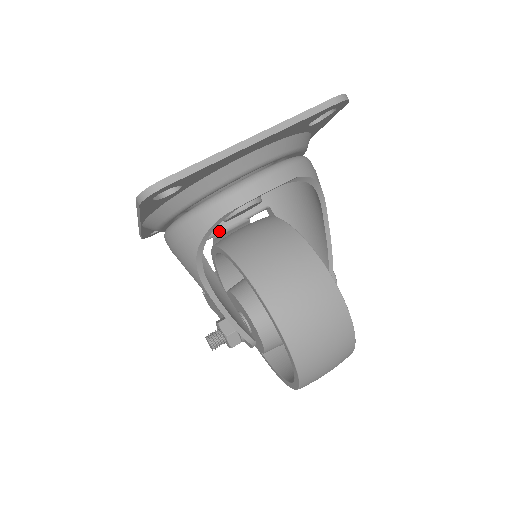
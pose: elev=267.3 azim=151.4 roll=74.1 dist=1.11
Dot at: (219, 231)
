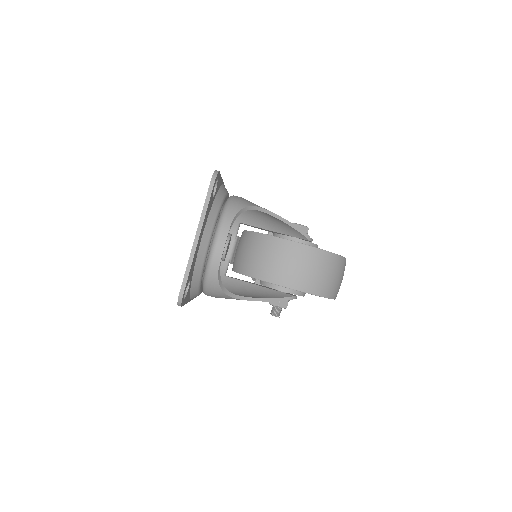
Dot at: (229, 258)
